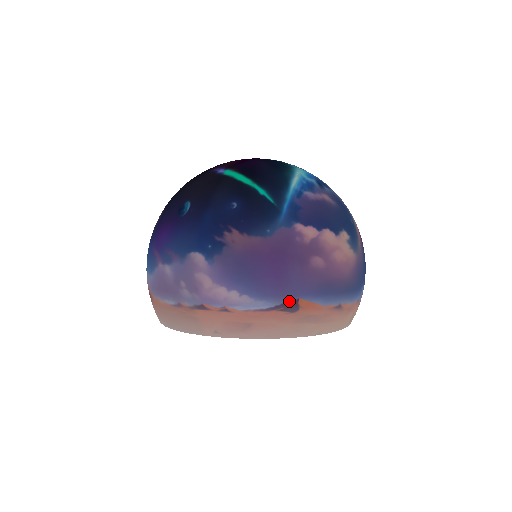
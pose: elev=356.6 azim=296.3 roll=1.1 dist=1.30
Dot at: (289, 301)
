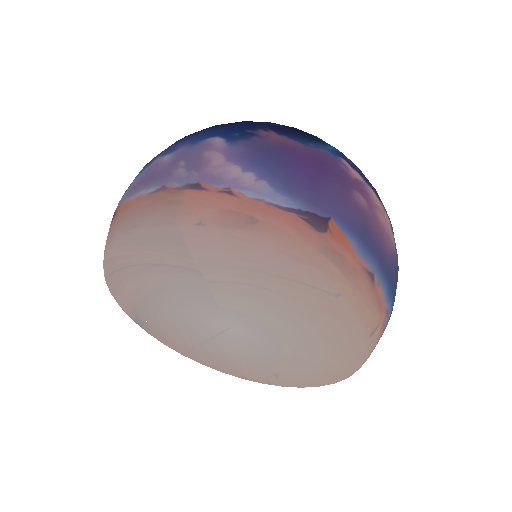
Dot at: (318, 213)
